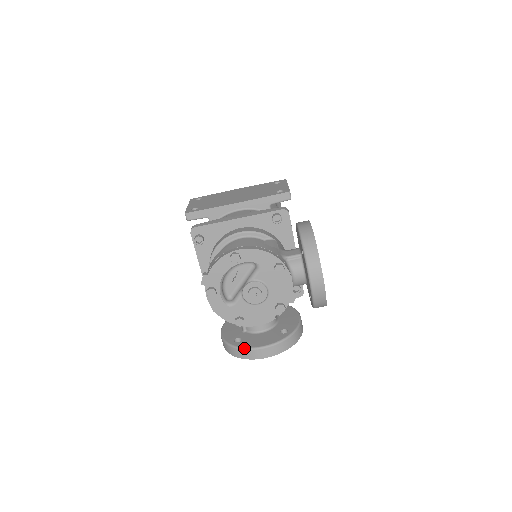
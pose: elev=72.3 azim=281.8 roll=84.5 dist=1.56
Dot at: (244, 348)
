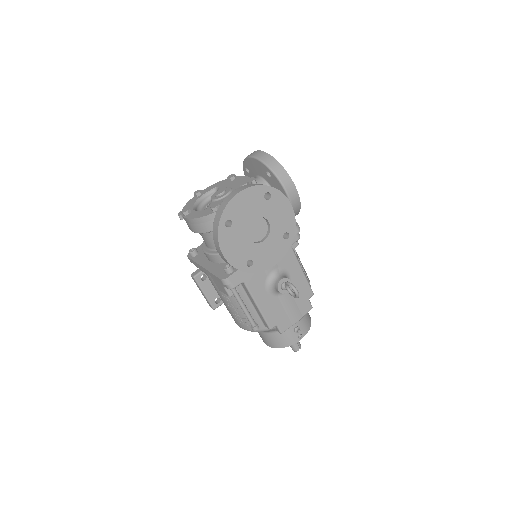
Dot at: (221, 204)
